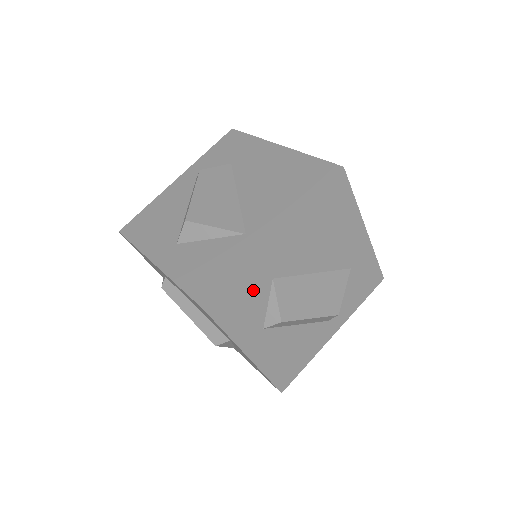
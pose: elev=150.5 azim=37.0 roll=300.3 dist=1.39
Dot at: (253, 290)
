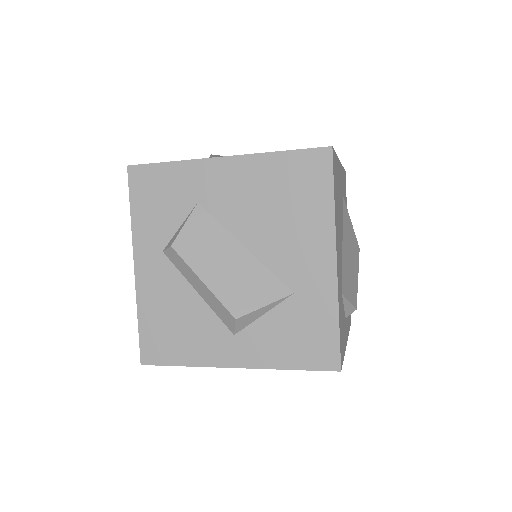
Dot at: (175, 195)
